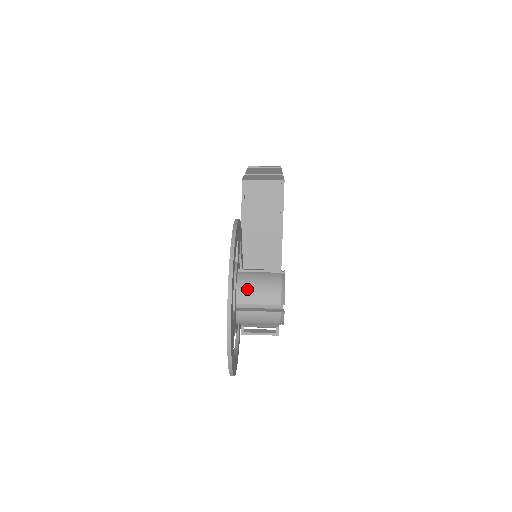
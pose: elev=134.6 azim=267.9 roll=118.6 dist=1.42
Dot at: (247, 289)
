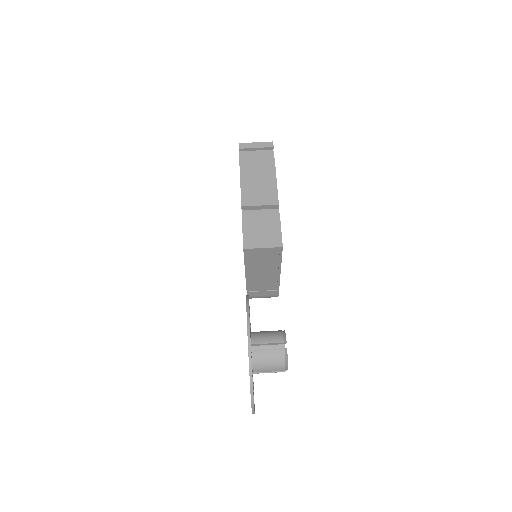
Dot at: (260, 366)
